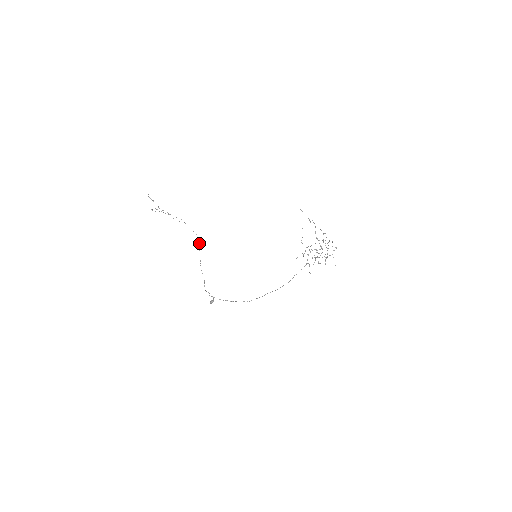
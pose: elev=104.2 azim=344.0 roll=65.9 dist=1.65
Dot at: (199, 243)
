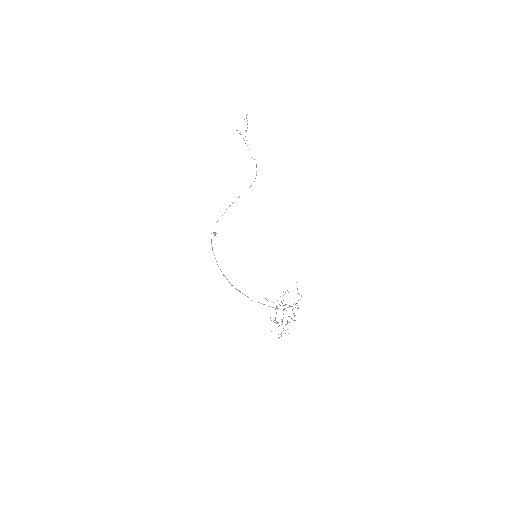
Dot at: (251, 185)
